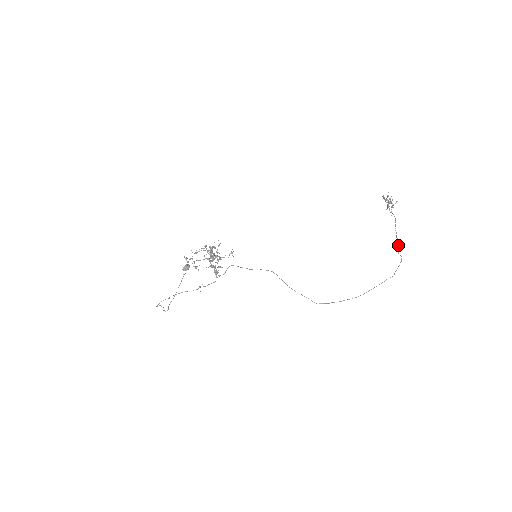
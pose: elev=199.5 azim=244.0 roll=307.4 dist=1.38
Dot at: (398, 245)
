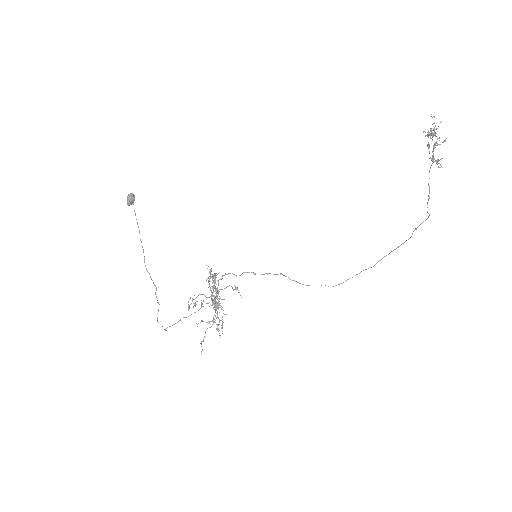
Dot at: occluded
